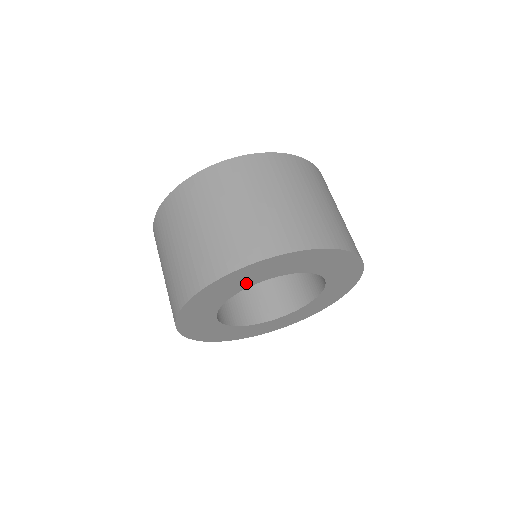
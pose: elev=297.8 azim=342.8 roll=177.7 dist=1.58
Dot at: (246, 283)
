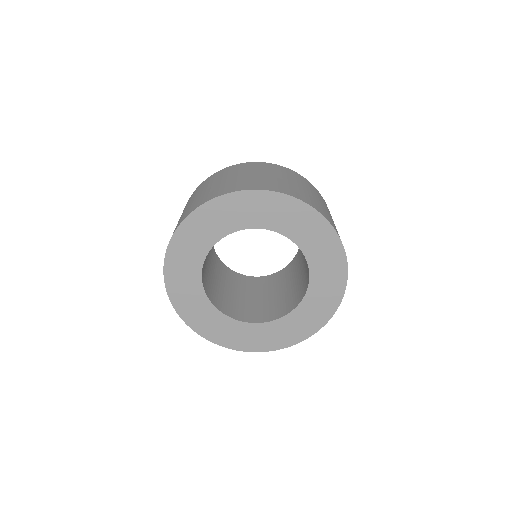
Dot at: (214, 233)
